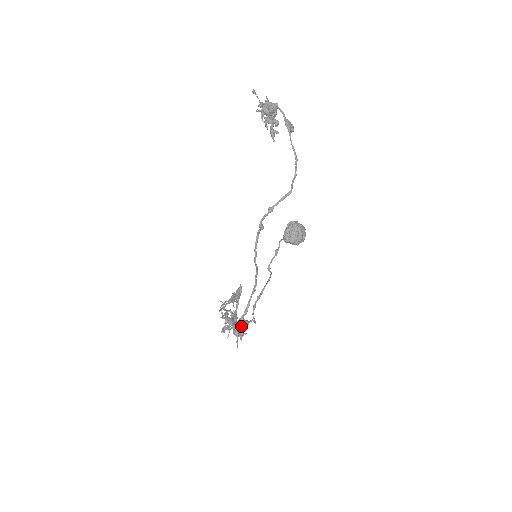
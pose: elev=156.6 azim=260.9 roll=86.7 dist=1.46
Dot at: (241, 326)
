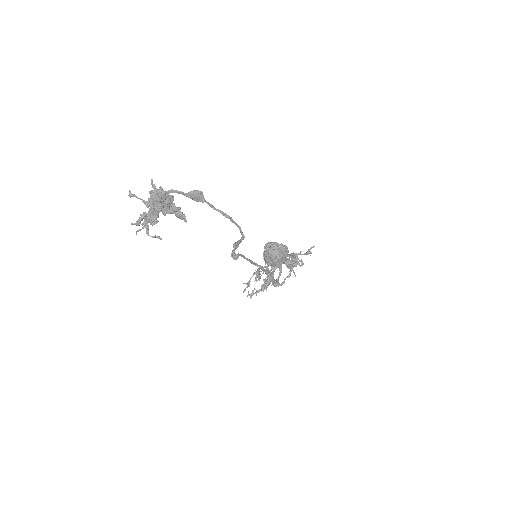
Dot at: (292, 264)
